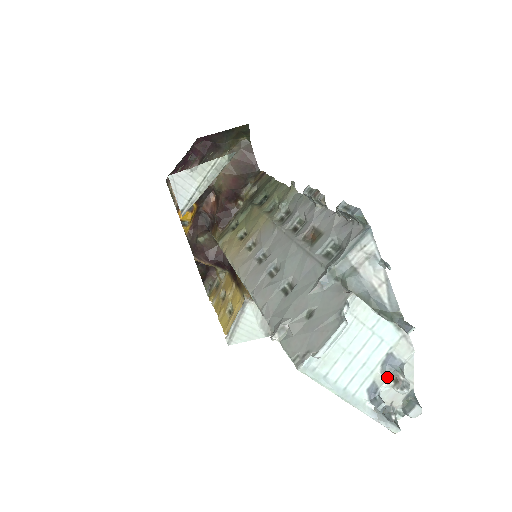
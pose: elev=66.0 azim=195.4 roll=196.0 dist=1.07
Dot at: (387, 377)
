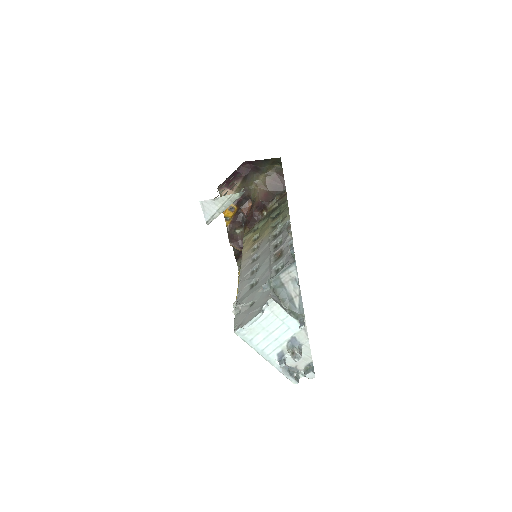
Dot at: (289, 350)
